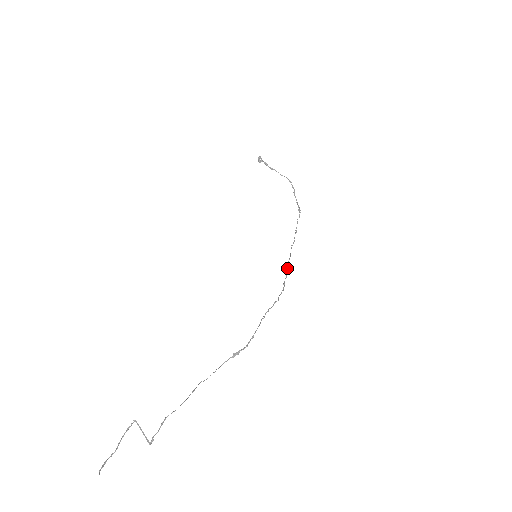
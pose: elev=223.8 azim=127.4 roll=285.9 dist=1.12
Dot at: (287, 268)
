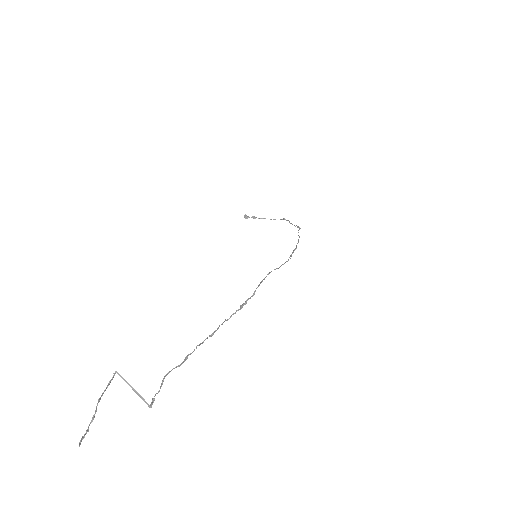
Dot at: (293, 251)
